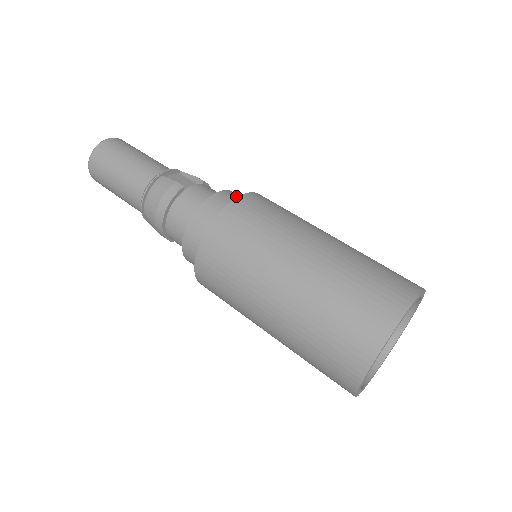
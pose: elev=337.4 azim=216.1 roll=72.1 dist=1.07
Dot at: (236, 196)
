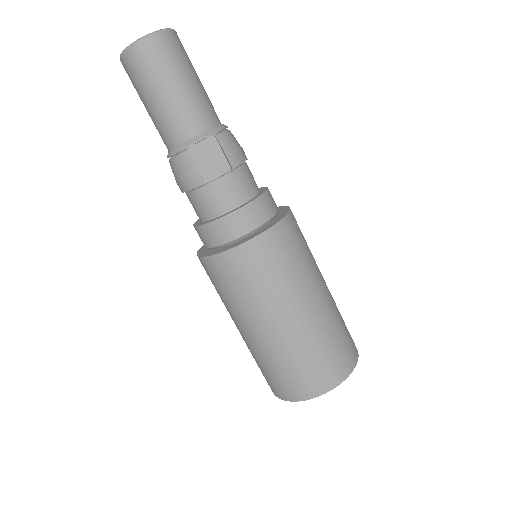
Dot at: (252, 218)
